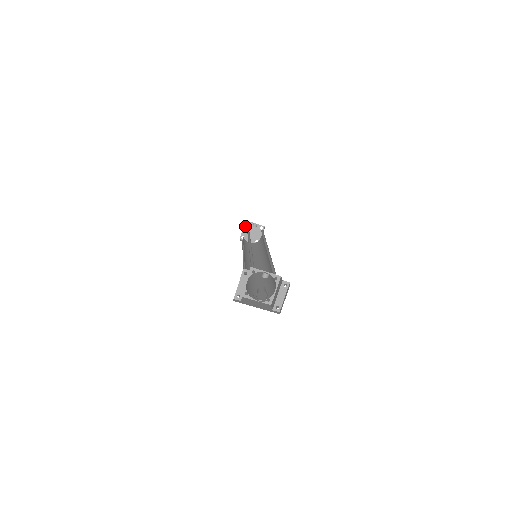
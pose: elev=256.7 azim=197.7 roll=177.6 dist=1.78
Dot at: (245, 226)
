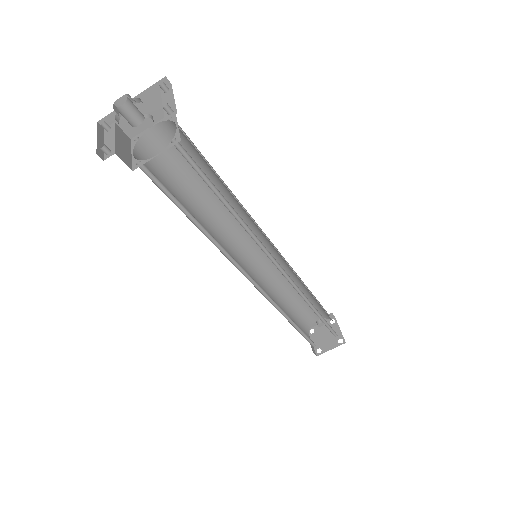
Dot at: (312, 336)
